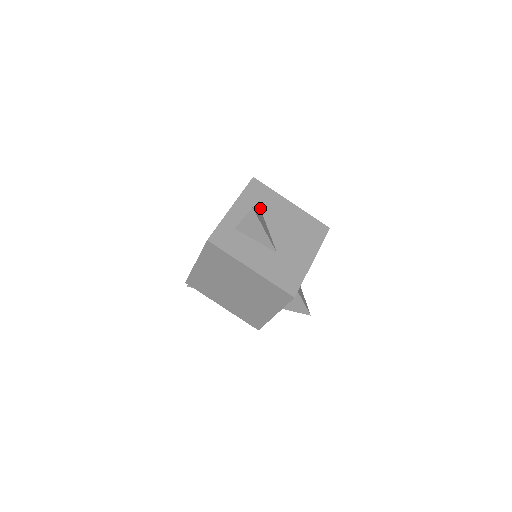
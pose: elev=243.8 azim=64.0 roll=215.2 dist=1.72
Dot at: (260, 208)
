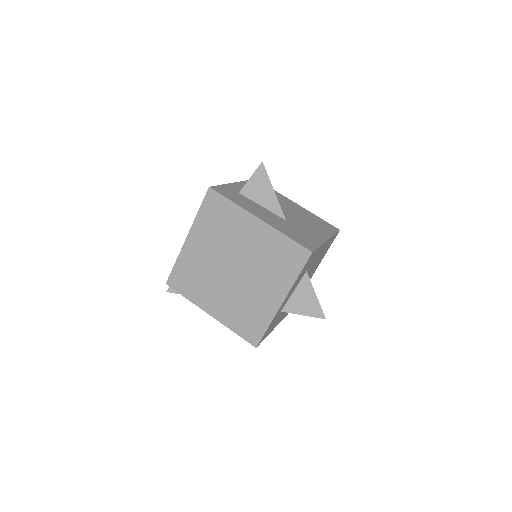
Dot at: occluded
